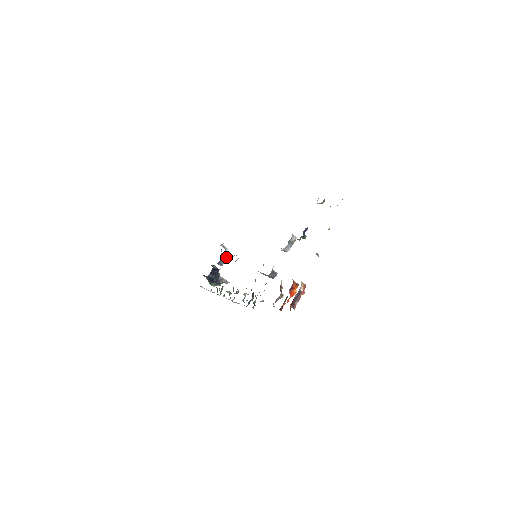
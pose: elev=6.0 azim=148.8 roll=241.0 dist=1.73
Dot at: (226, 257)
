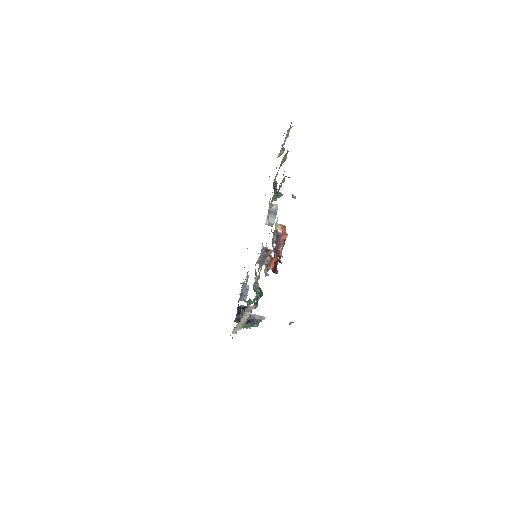
Dot at: (246, 289)
